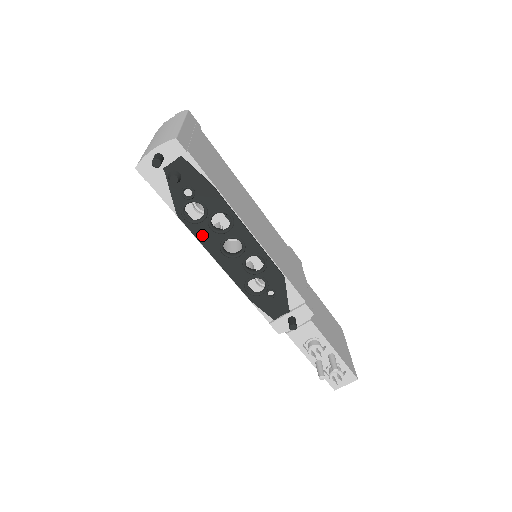
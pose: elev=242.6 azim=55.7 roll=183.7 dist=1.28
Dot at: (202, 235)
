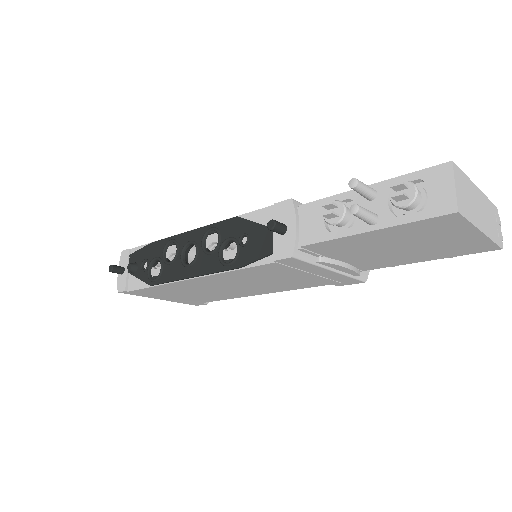
Dot at: (170, 275)
